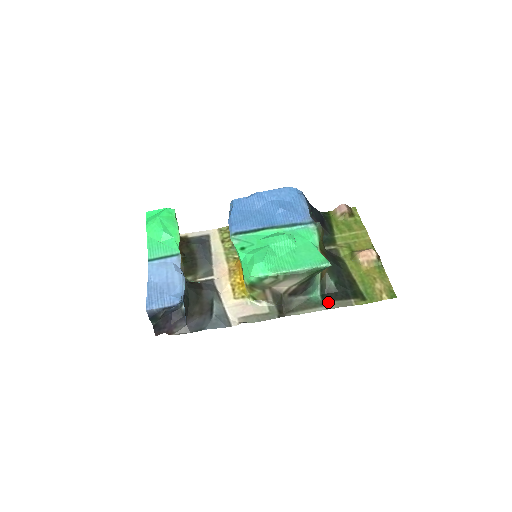
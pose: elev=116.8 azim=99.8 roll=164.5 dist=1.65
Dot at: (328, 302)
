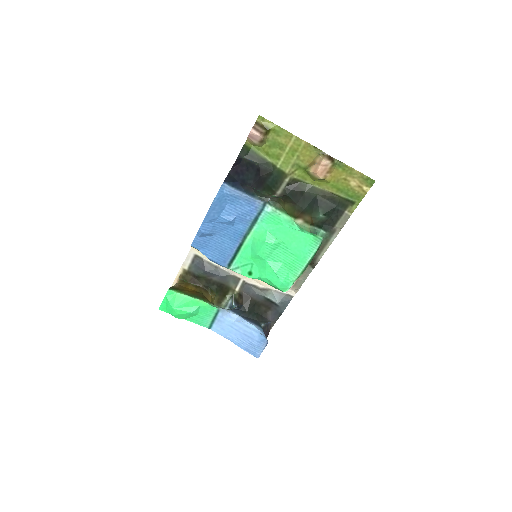
Dot at: (332, 230)
